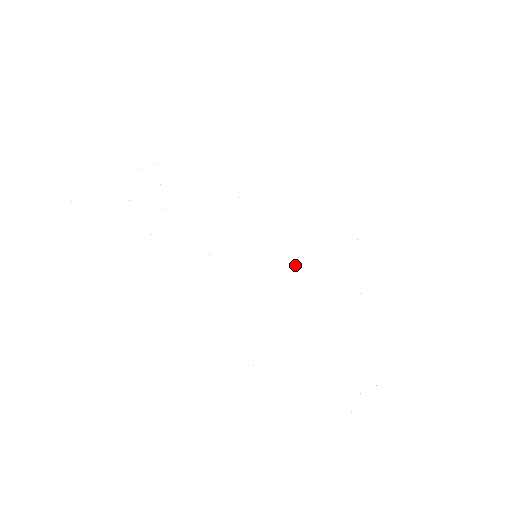
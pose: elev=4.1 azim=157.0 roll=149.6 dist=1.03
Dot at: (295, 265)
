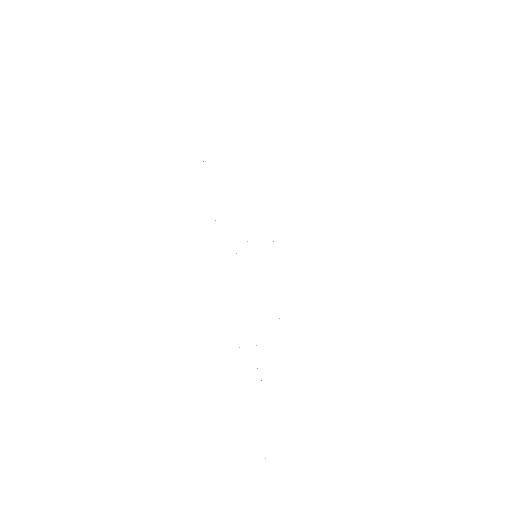
Dot at: occluded
